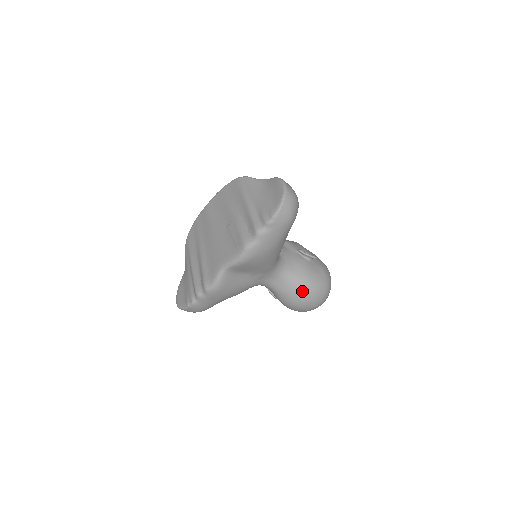
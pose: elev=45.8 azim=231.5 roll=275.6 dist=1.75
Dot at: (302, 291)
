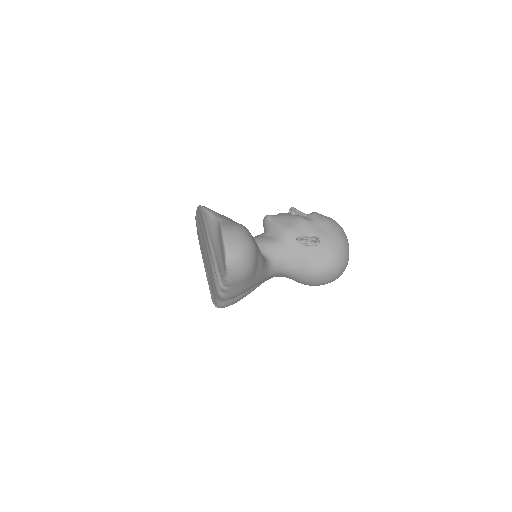
Dot at: (309, 281)
